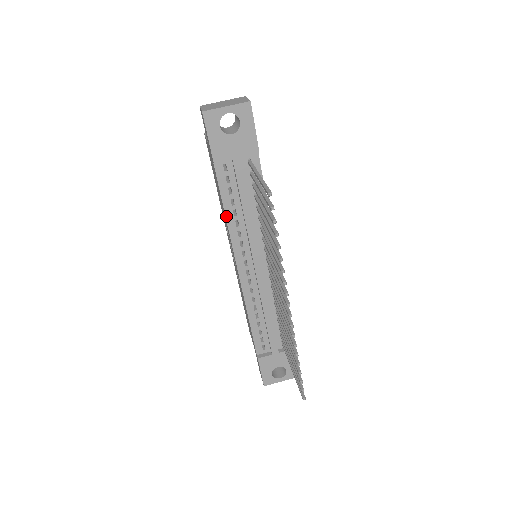
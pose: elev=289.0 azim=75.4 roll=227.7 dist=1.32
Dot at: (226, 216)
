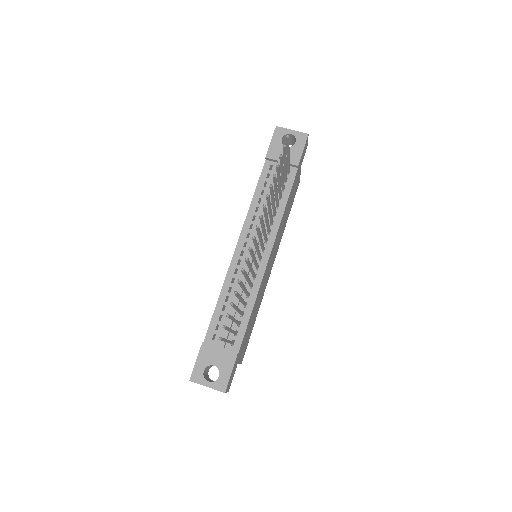
Dot at: (252, 200)
